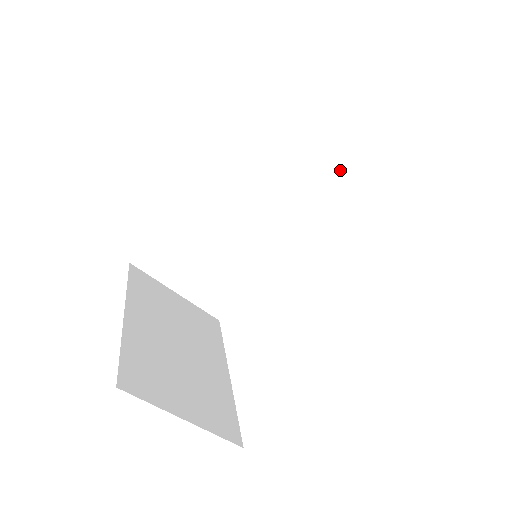
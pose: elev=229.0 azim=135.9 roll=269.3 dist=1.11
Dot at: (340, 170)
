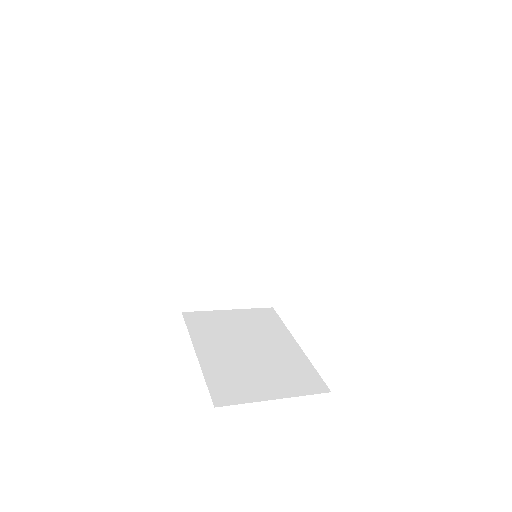
Dot at: (282, 143)
